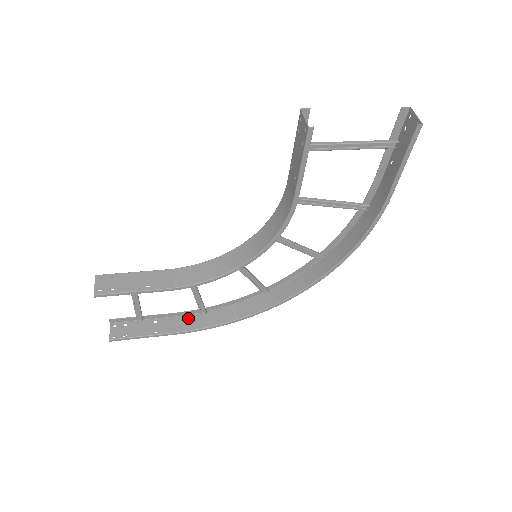
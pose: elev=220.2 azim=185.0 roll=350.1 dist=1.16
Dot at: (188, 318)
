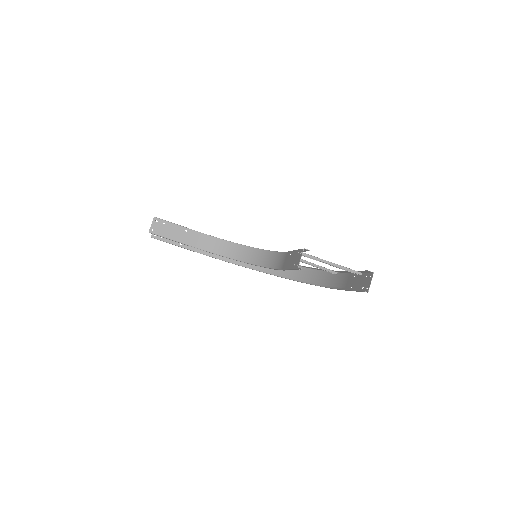
Dot at: occluded
